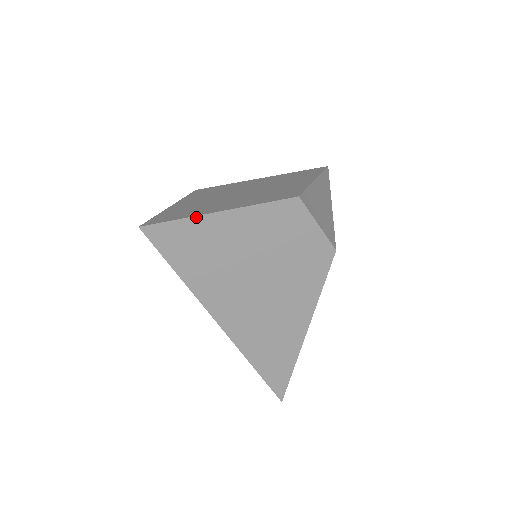
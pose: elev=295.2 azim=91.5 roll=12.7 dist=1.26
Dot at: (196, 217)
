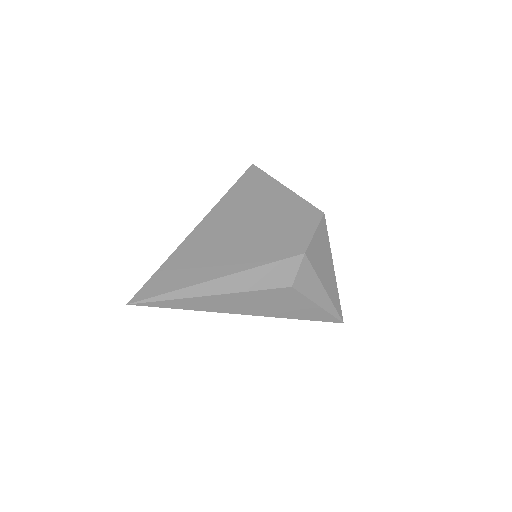
Dot at: (275, 180)
